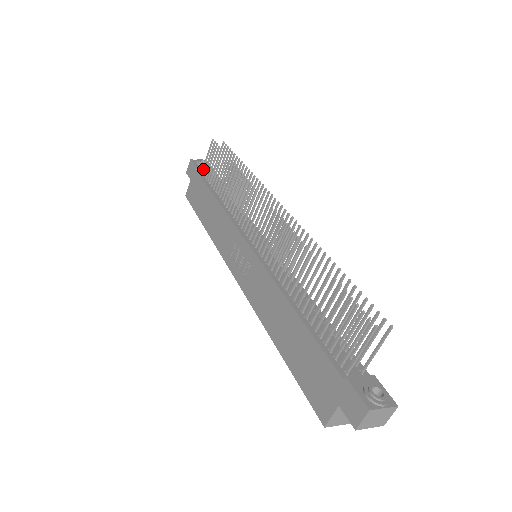
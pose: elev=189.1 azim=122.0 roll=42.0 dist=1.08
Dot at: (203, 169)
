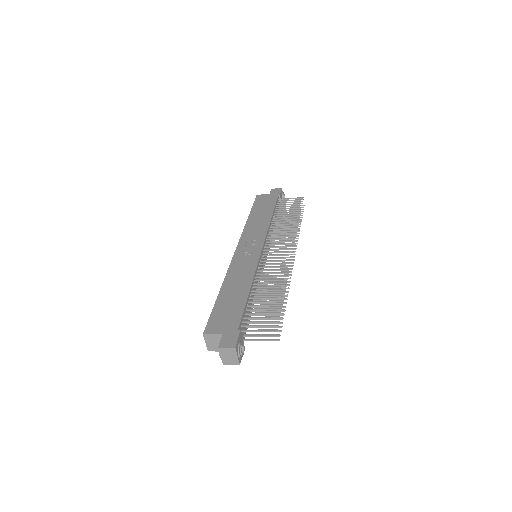
Dot at: (281, 199)
